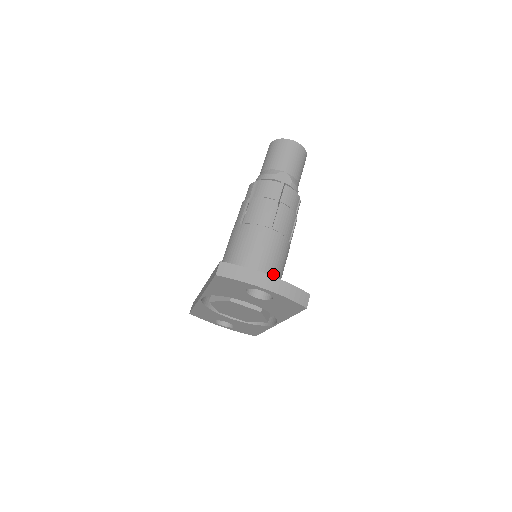
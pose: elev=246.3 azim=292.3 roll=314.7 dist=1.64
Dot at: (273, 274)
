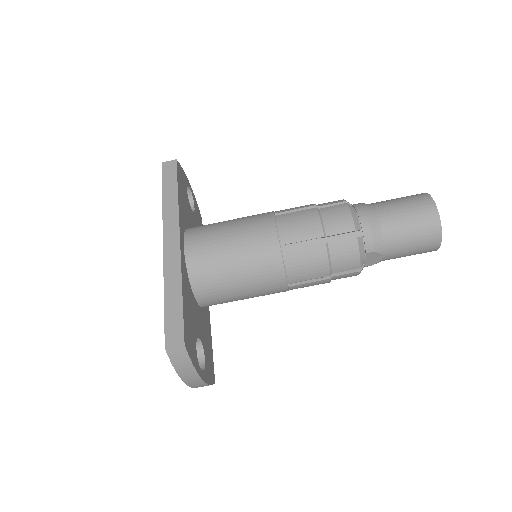
Dot at: occluded
